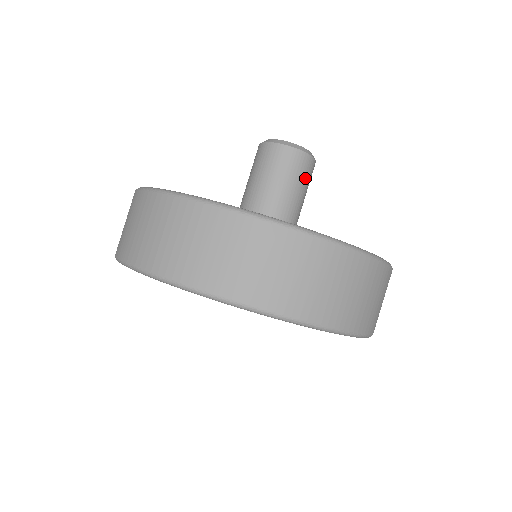
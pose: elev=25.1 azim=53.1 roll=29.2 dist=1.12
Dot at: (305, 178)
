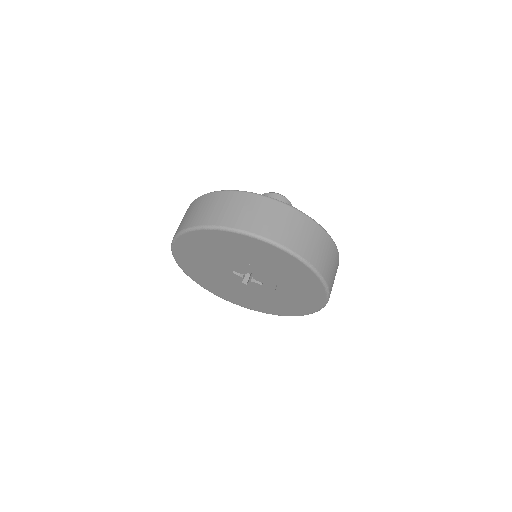
Dot at: occluded
